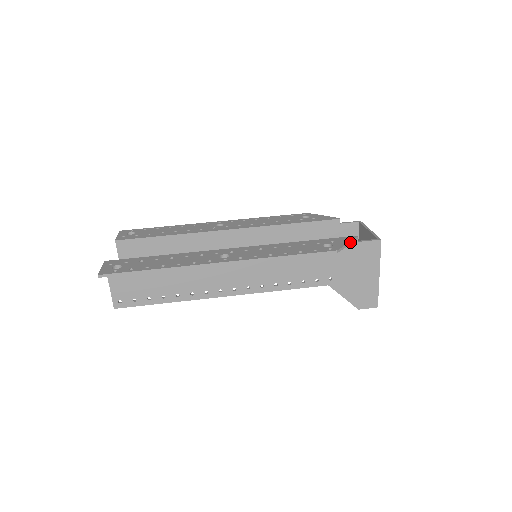
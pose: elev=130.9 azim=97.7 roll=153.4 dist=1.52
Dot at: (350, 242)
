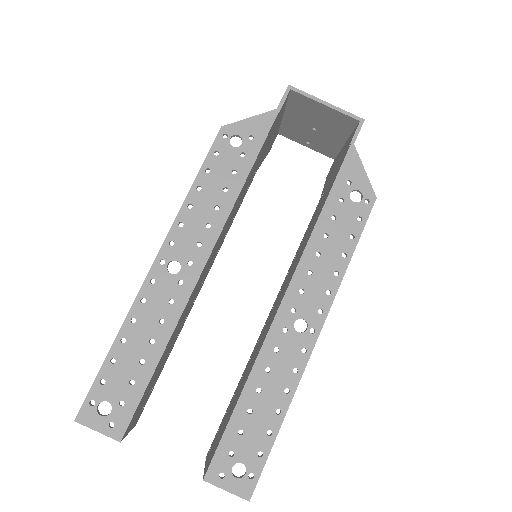
Dot at: (362, 165)
